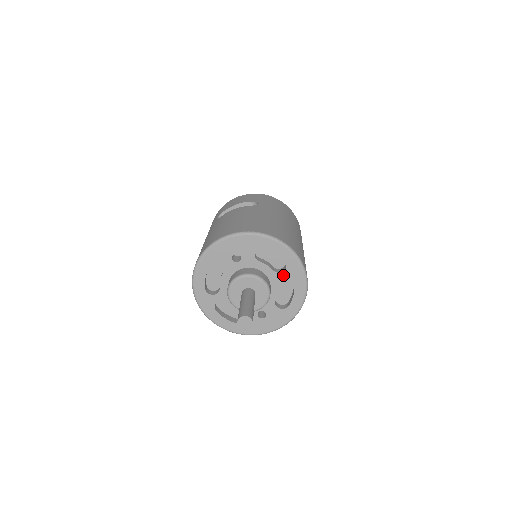
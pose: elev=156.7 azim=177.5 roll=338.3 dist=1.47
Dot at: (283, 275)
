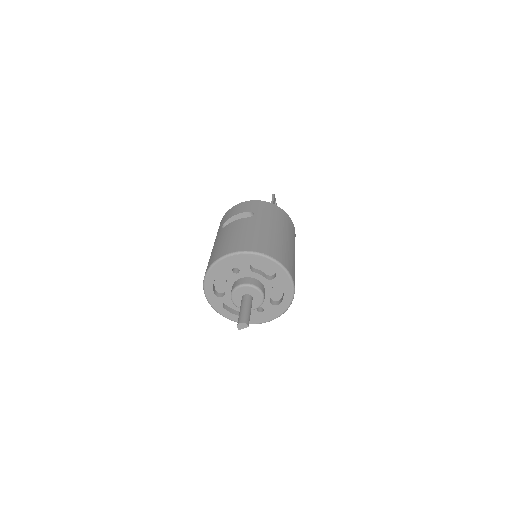
Dot at: (274, 281)
